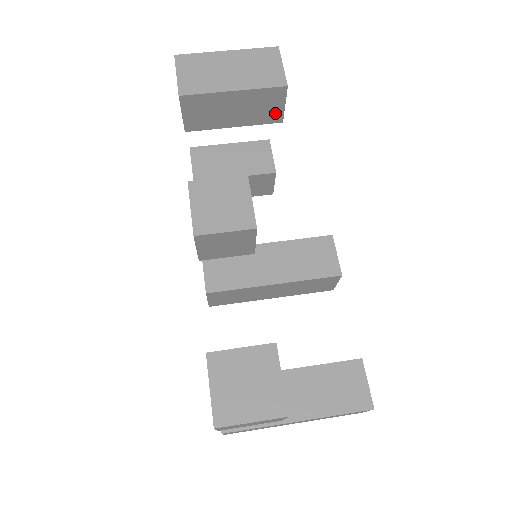
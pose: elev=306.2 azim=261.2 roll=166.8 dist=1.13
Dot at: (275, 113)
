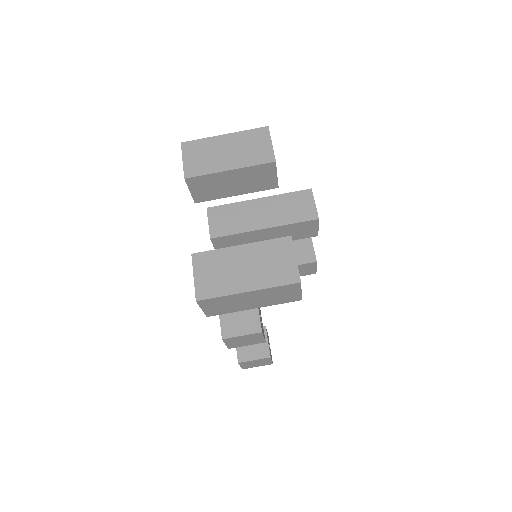
Dot at: occluded
